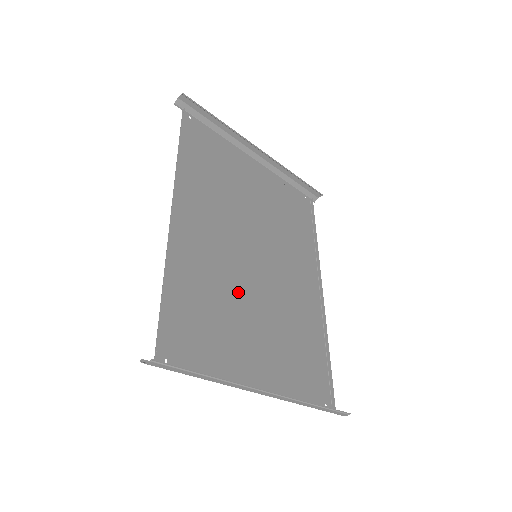
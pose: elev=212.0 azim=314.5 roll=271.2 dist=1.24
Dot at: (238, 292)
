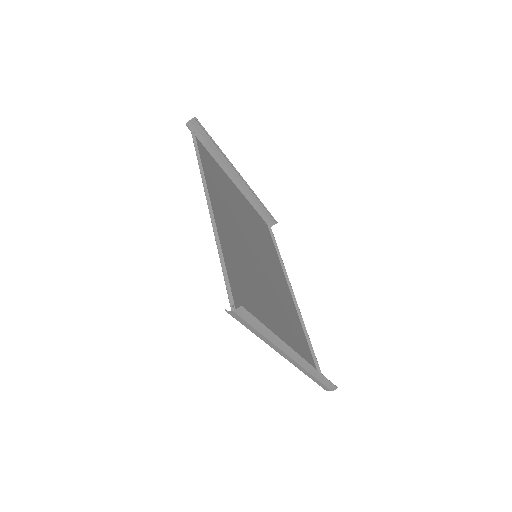
Dot at: (255, 279)
